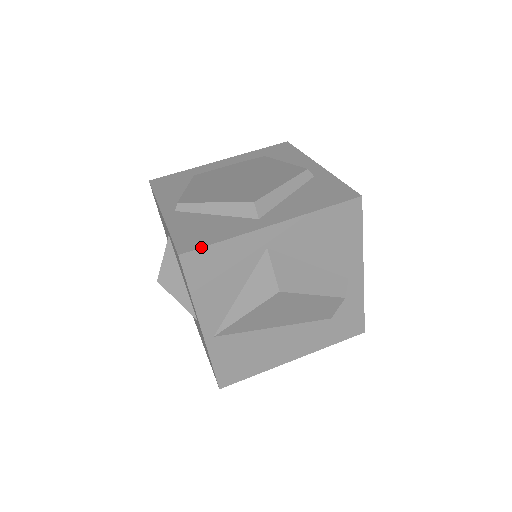
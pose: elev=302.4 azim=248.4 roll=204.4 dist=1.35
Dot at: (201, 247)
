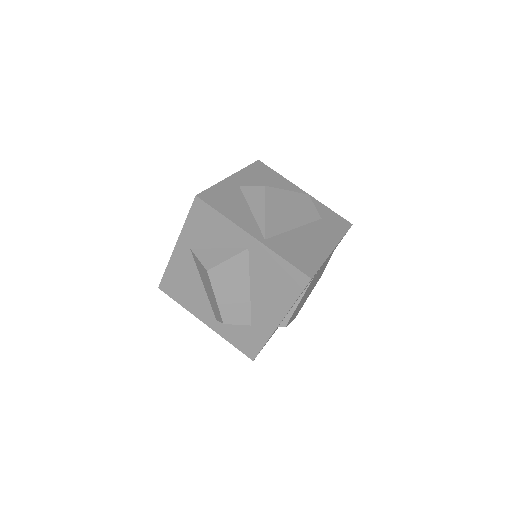
Dot at: (204, 191)
